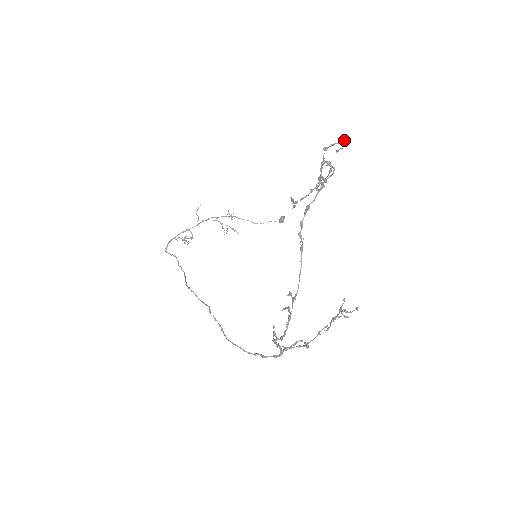
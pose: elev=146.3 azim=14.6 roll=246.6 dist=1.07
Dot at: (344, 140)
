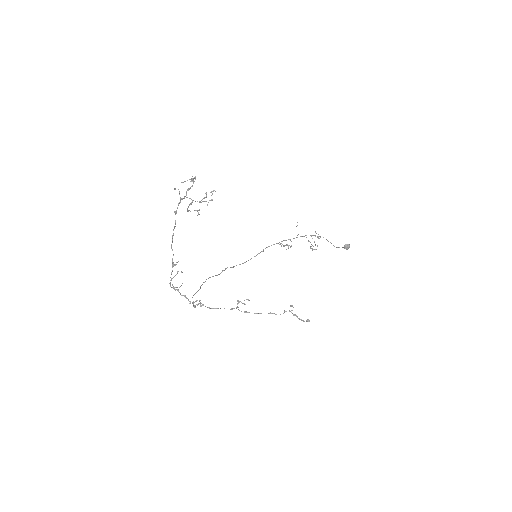
Dot at: (194, 177)
